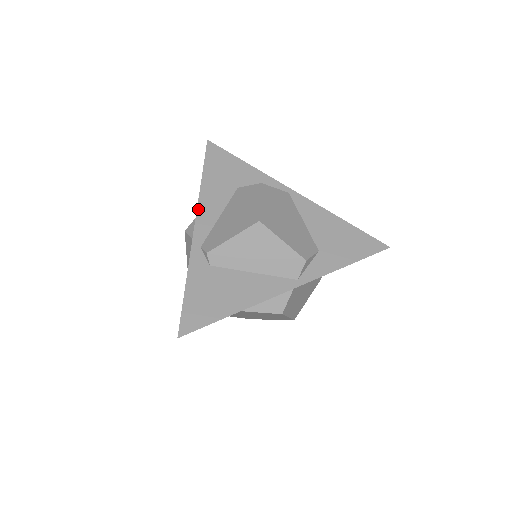
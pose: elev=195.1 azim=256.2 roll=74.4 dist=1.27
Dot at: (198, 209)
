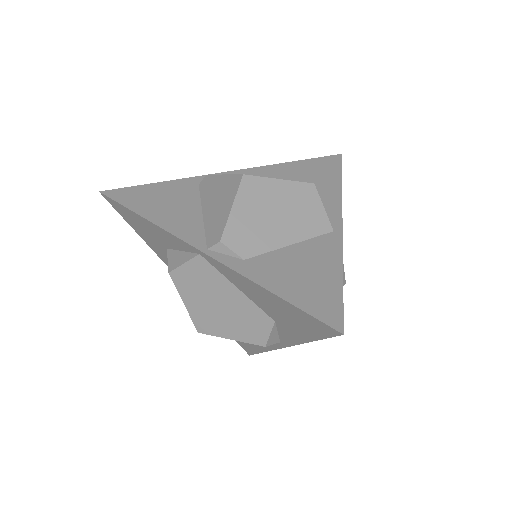
Dot at: occluded
